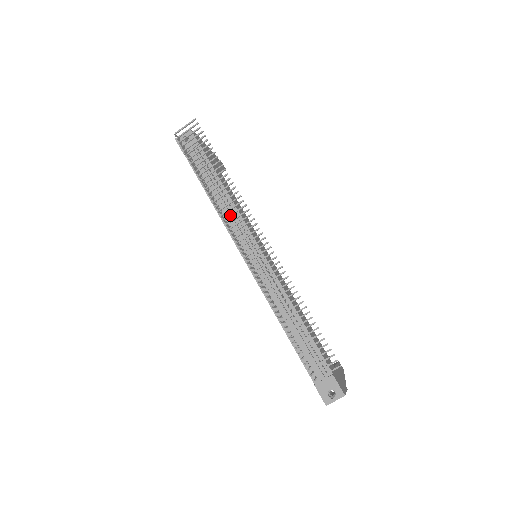
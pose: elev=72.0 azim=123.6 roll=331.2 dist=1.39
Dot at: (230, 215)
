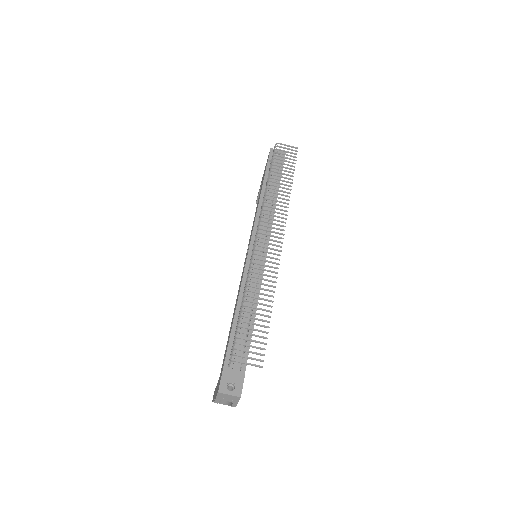
Dot at: (271, 210)
